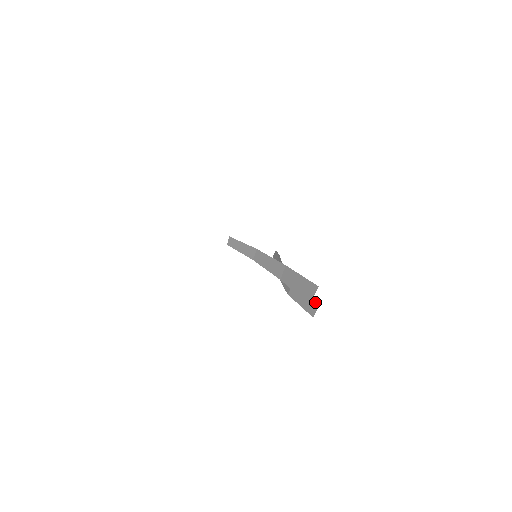
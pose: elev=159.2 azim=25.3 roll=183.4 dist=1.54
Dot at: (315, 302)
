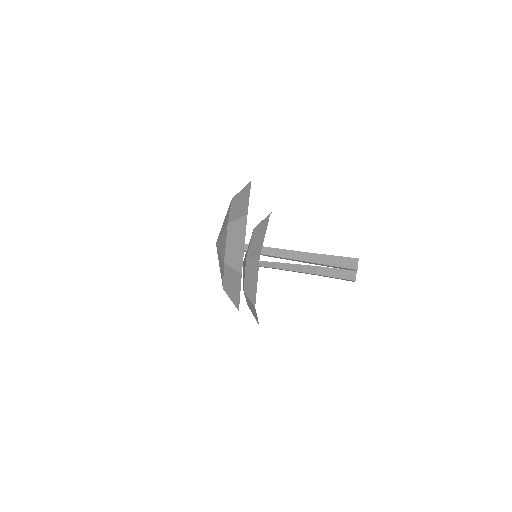
Dot at: (351, 272)
